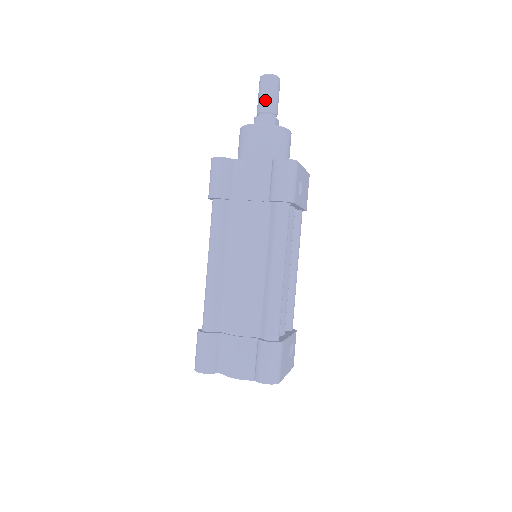
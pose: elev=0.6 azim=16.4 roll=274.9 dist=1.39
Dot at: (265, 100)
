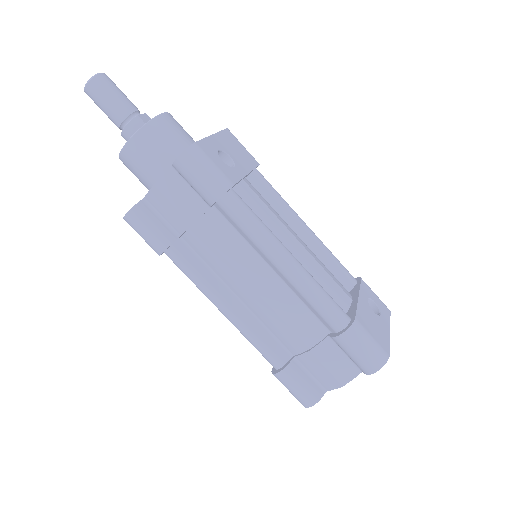
Dot at: (111, 110)
